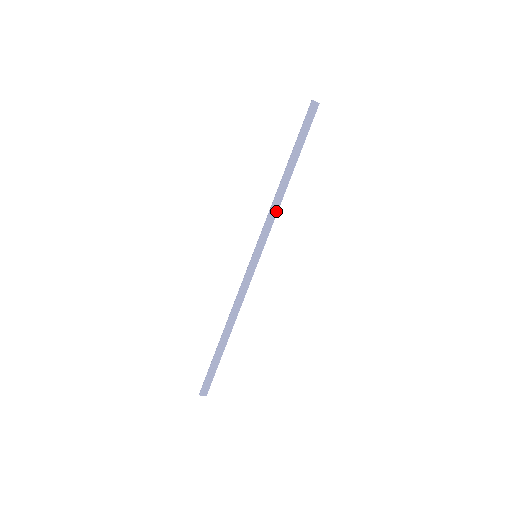
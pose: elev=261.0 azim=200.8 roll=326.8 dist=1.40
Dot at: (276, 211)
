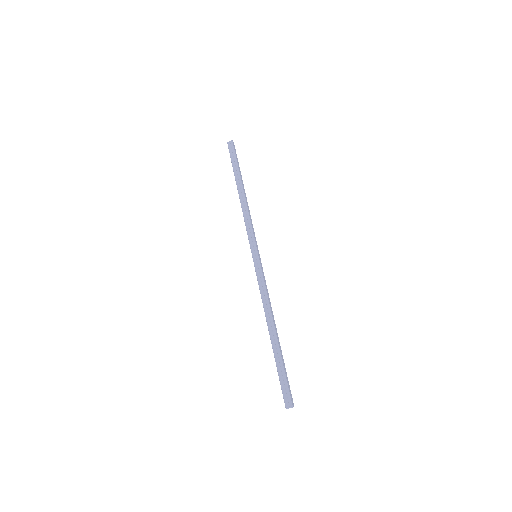
Dot at: (248, 216)
